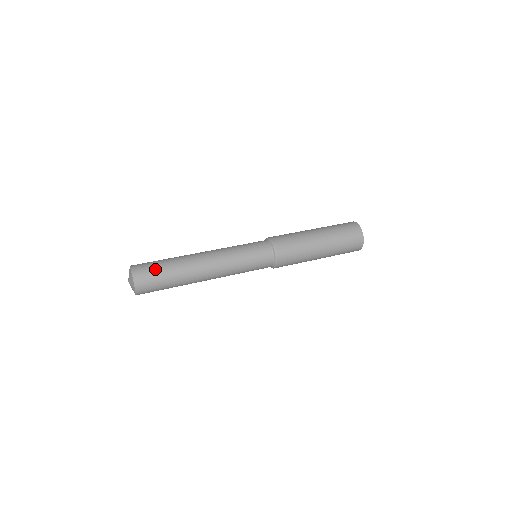
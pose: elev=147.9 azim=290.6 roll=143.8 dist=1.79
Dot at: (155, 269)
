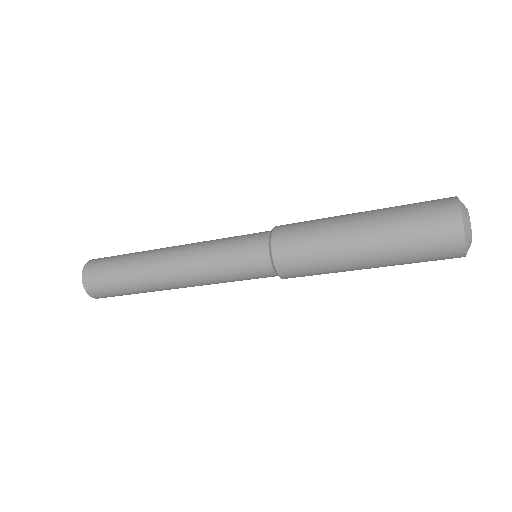
Dot at: (109, 262)
